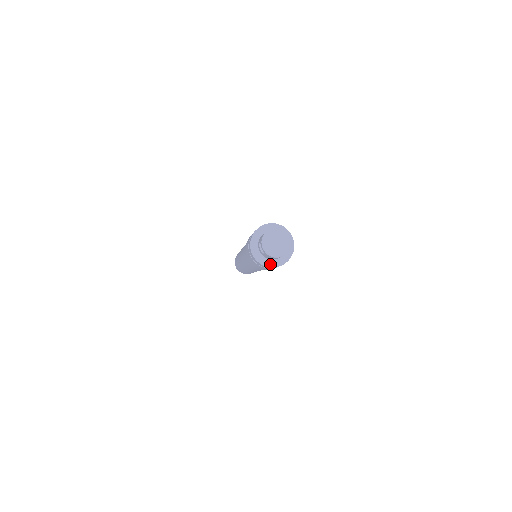
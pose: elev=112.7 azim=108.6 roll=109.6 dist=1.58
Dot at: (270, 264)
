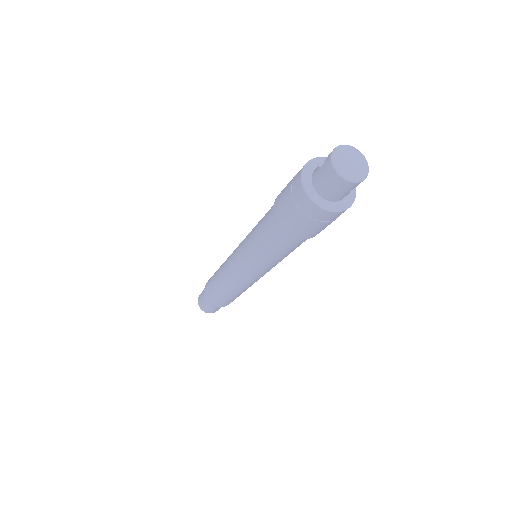
Dot at: (310, 192)
